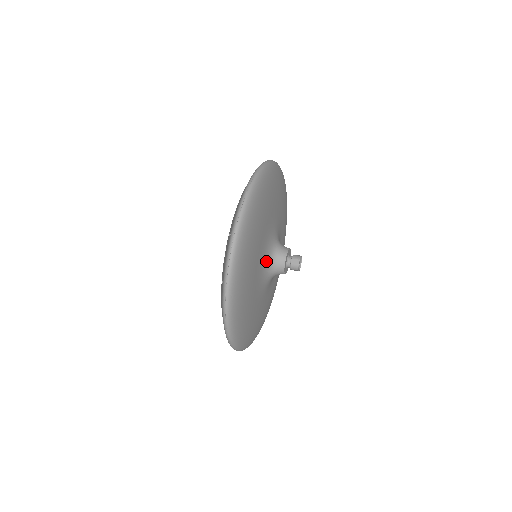
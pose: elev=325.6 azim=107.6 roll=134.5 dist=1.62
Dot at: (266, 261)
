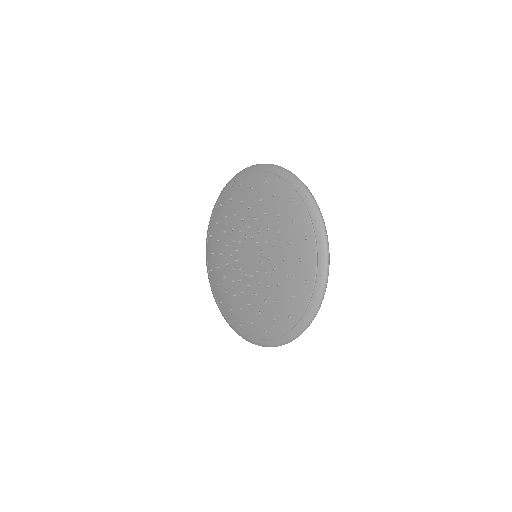
Dot at: occluded
